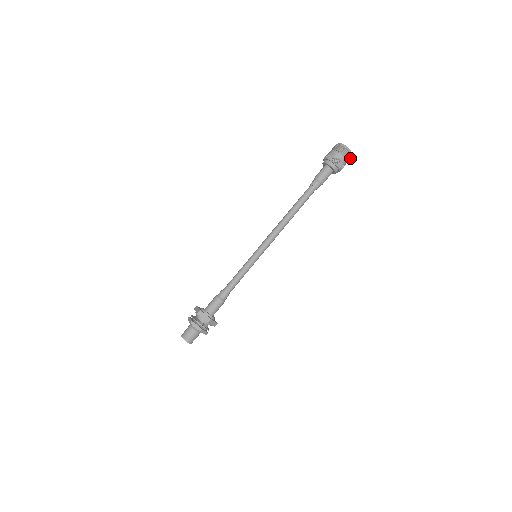
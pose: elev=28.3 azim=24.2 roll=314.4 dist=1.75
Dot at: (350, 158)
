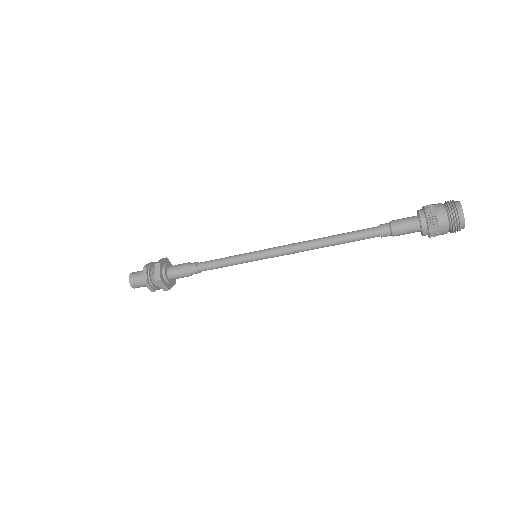
Dot at: (458, 230)
